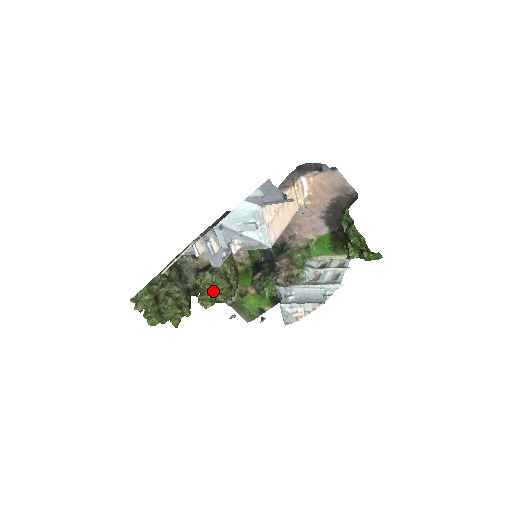
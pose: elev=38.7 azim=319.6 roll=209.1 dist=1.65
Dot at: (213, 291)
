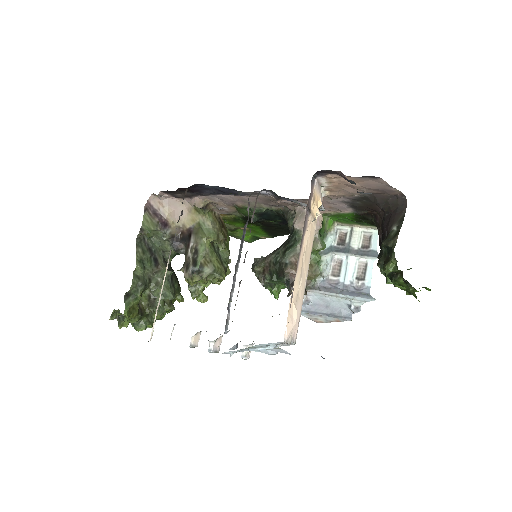
Dot at: occluded
